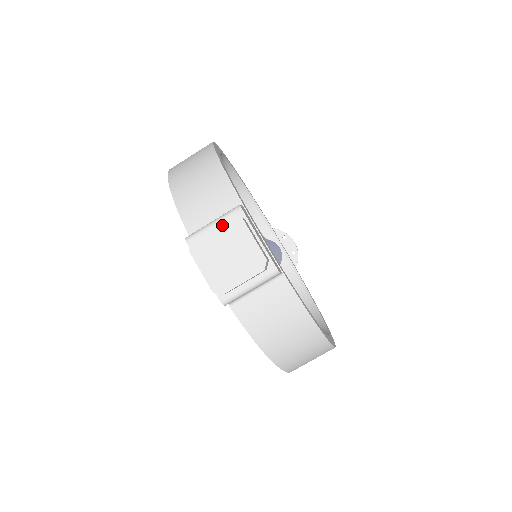
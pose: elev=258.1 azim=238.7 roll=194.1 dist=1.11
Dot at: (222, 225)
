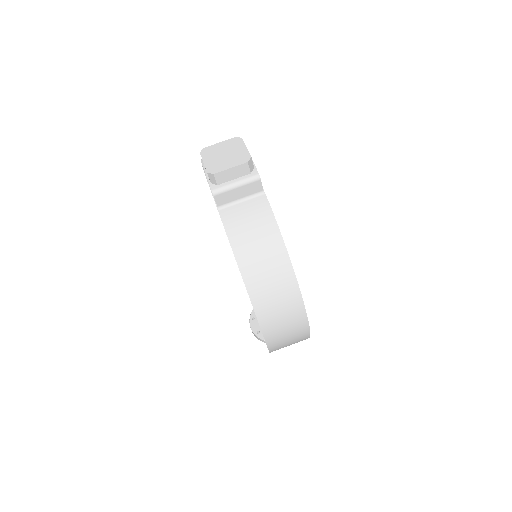
Dot at: (227, 141)
